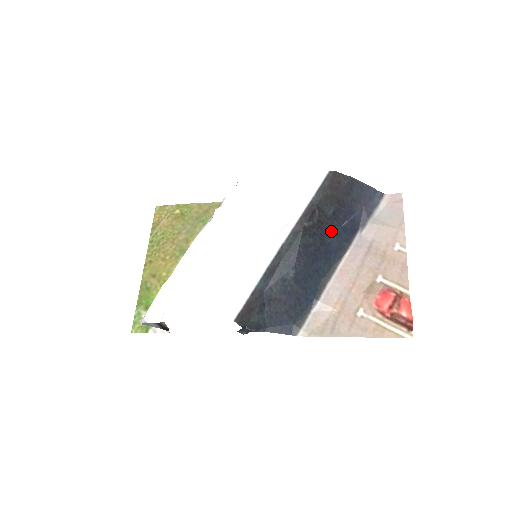
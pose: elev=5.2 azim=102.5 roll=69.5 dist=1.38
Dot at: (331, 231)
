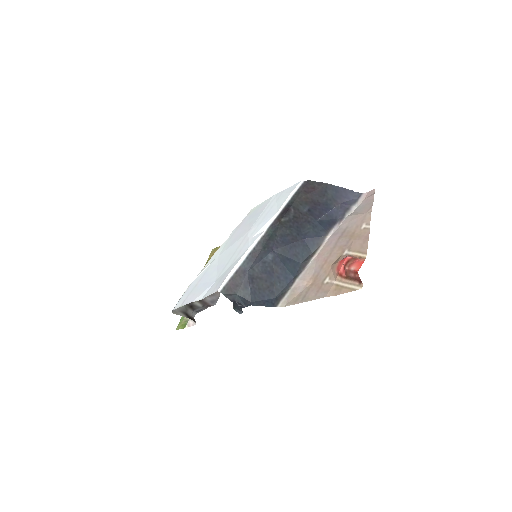
Dot at: (307, 224)
